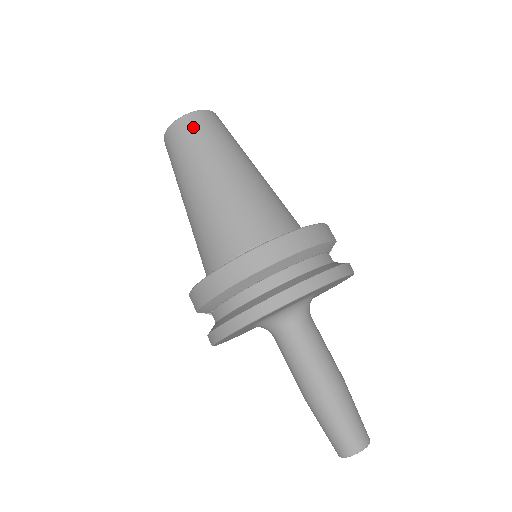
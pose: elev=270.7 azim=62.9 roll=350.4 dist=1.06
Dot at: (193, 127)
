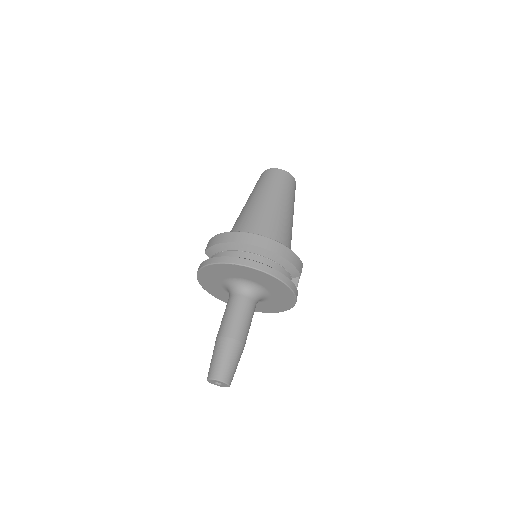
Dot at: (279, 176)
